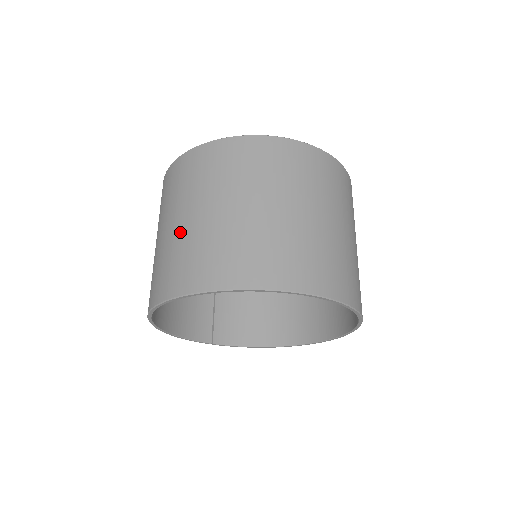
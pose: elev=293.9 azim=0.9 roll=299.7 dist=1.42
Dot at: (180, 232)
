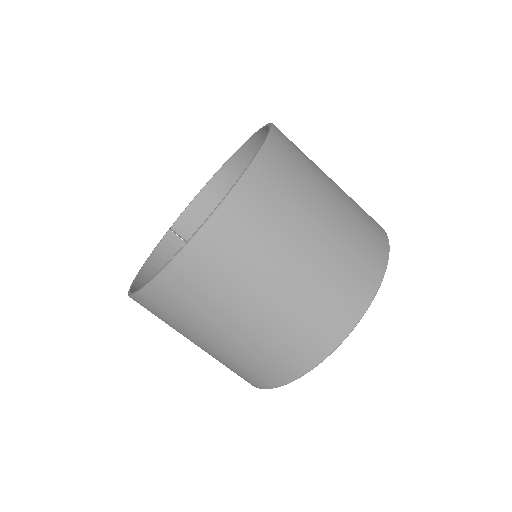
Dot at: (228, 349)
